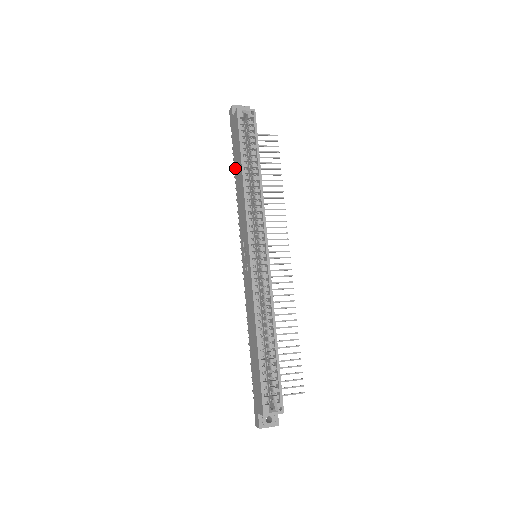
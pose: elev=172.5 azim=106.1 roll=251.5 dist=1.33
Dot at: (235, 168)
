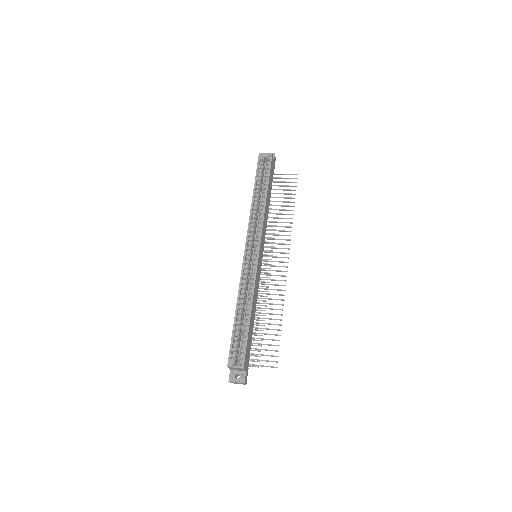
Dot at: occluded
